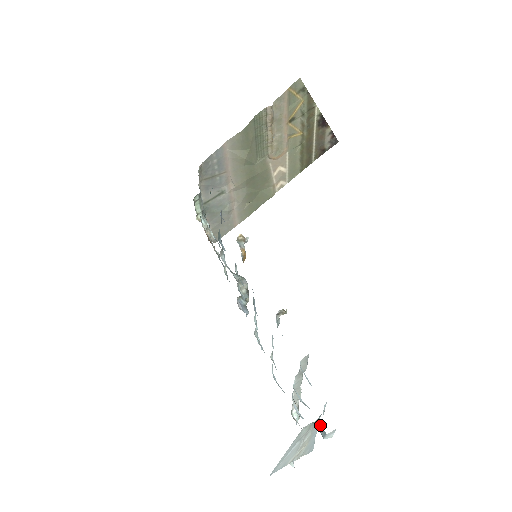
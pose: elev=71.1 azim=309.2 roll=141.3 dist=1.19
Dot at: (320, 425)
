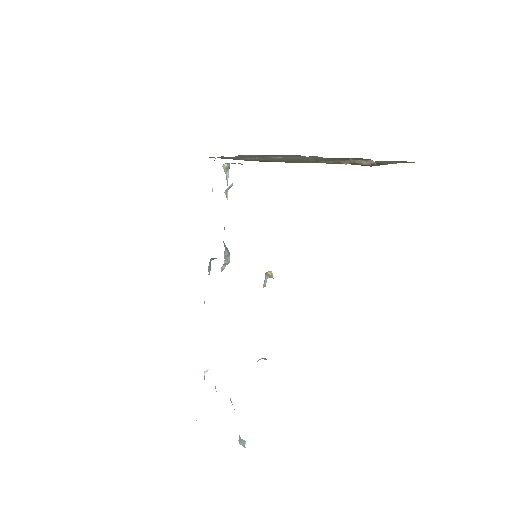
Dot at: (244, 441)
